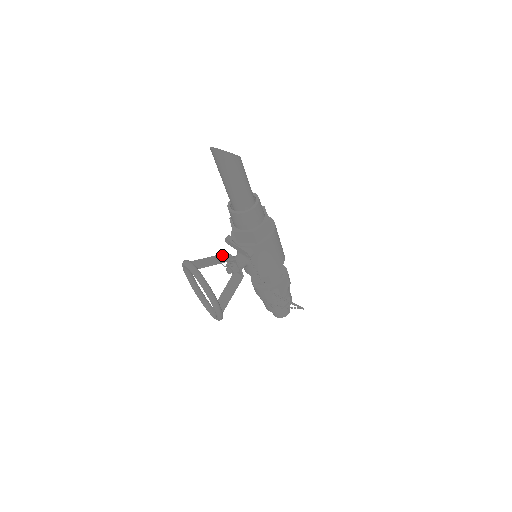
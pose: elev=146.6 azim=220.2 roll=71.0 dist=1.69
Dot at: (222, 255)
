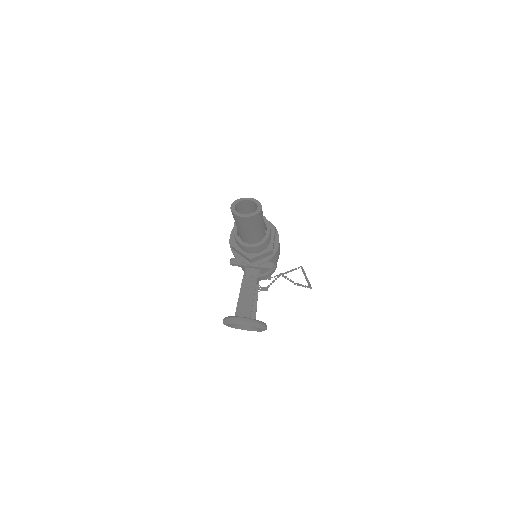
Dot at: (244, 283)
